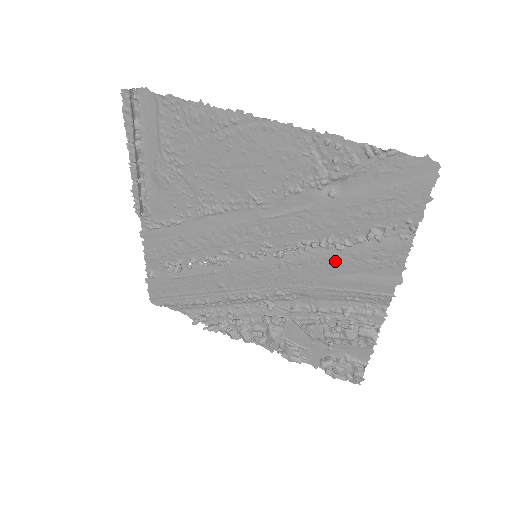
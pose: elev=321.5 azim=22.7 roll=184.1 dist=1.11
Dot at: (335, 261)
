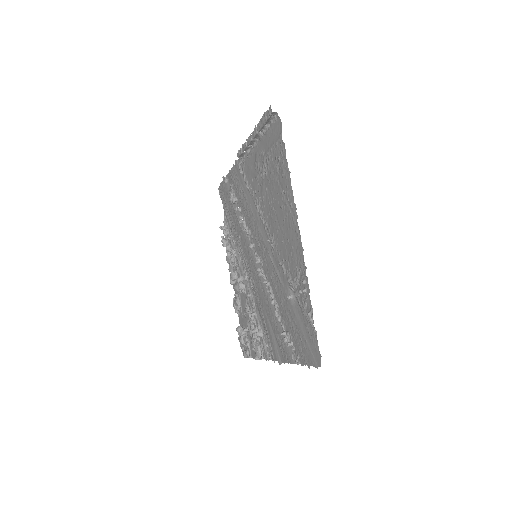
Dot at: (272, 314)
